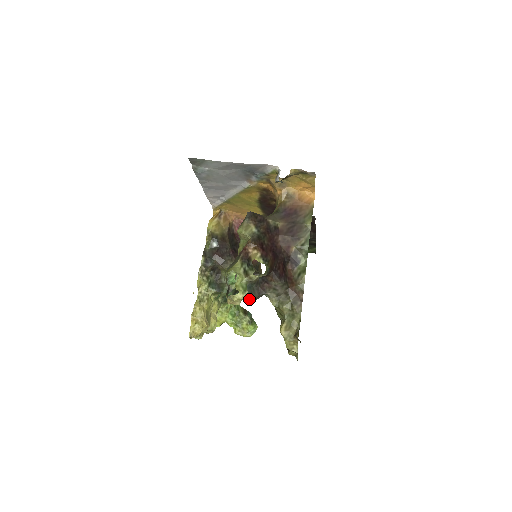
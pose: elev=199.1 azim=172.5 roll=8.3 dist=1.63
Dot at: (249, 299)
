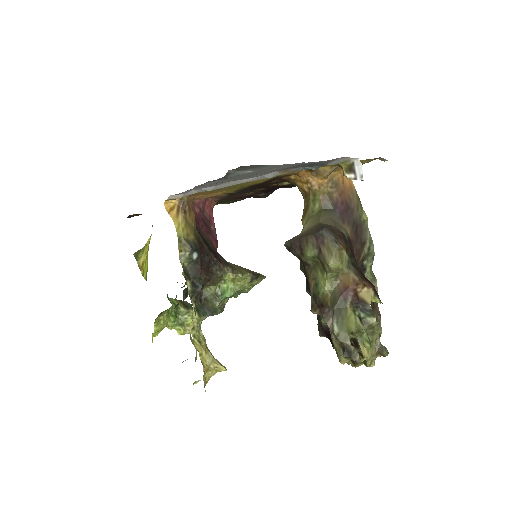
Dot at: occluded
